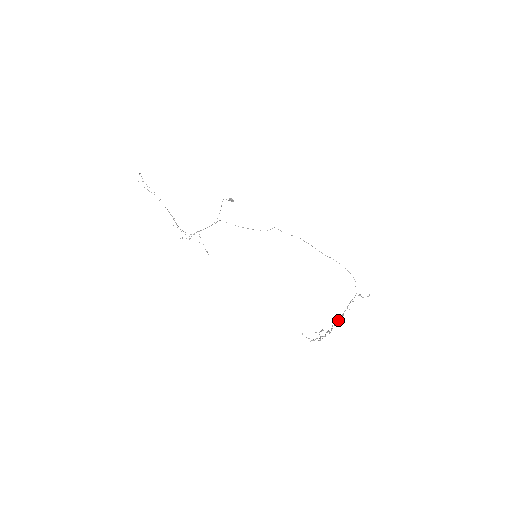
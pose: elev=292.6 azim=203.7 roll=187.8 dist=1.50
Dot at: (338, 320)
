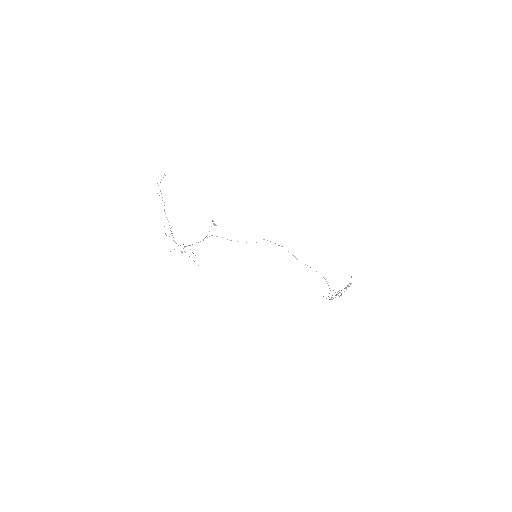
Dot at: occluded
